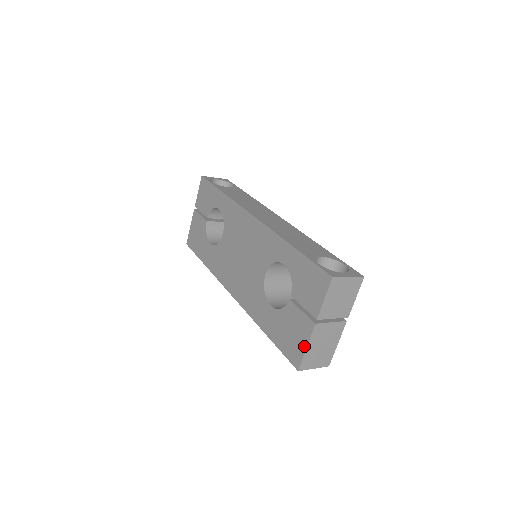
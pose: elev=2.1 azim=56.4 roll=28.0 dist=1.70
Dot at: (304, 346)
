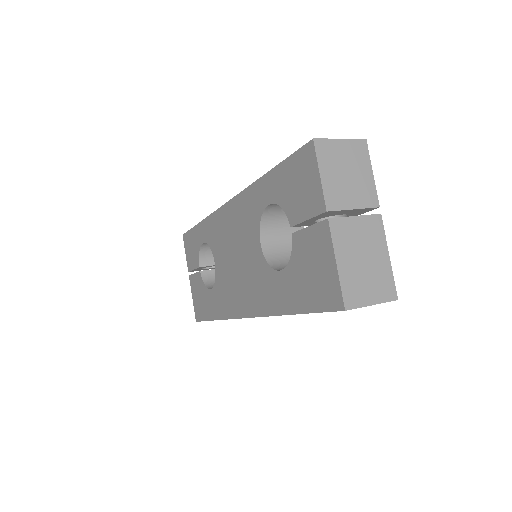
Dot at: (332, 265)
